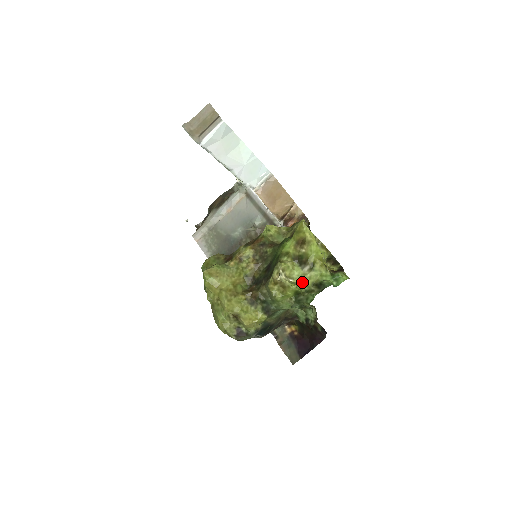
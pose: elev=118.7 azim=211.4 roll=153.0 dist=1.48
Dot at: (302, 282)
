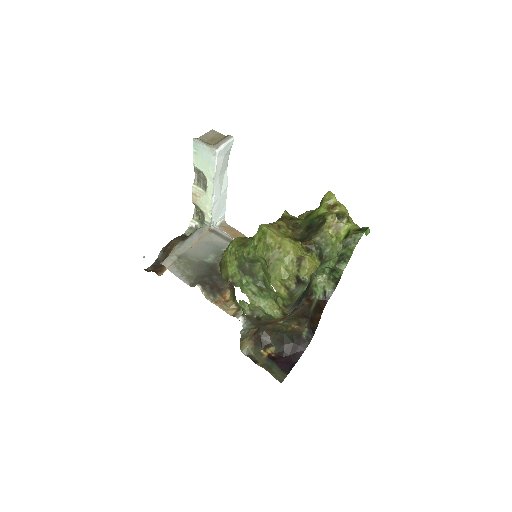
Dot at: occluded
